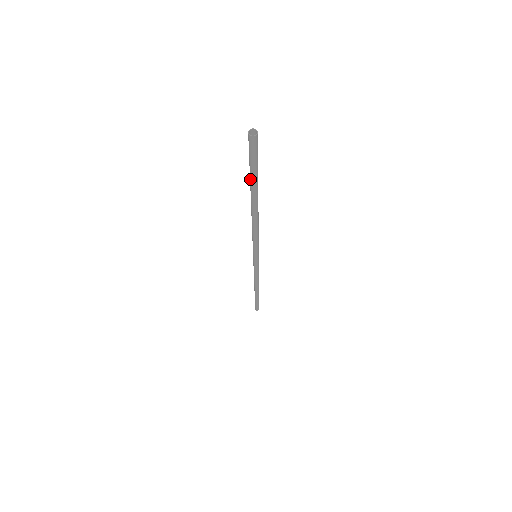
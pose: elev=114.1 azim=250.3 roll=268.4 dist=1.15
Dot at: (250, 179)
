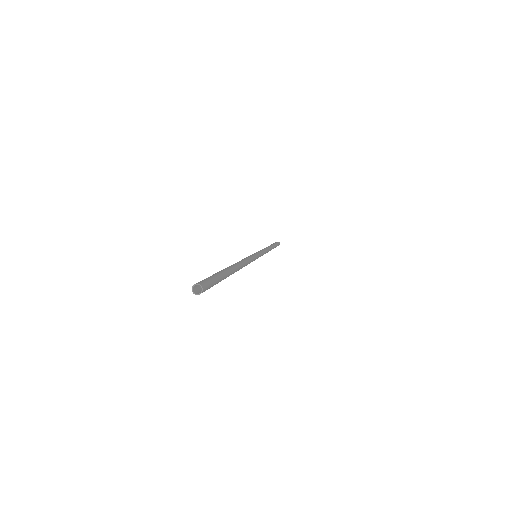
Dot at: occluded
